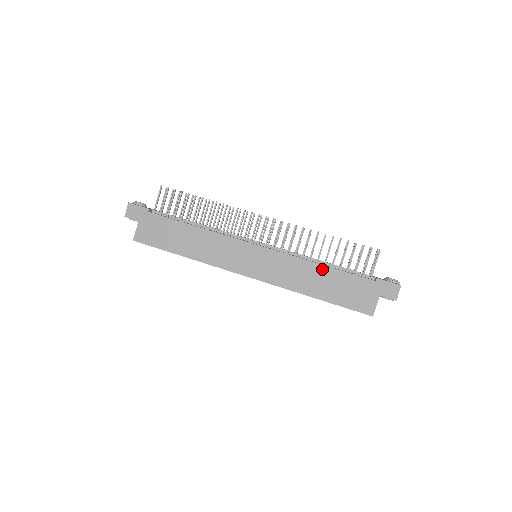
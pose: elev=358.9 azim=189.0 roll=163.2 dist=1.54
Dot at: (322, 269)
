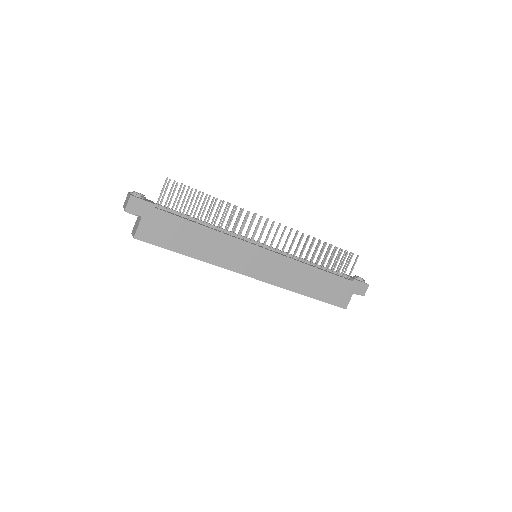
Dot at: (315, 271)
